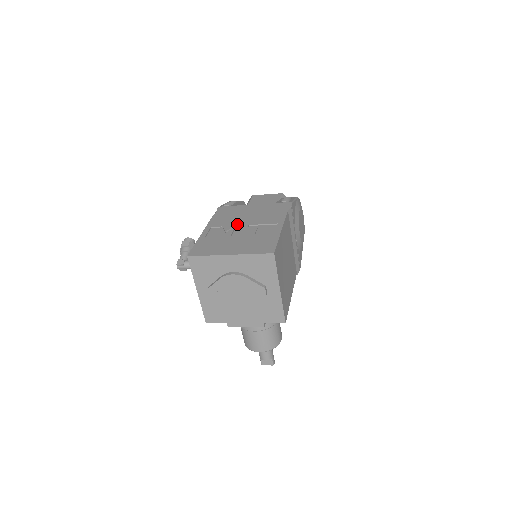
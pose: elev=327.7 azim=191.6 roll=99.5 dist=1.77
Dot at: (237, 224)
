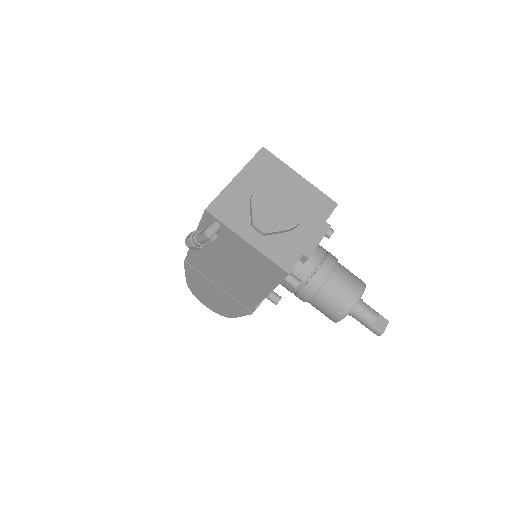
Dot at: occluded
